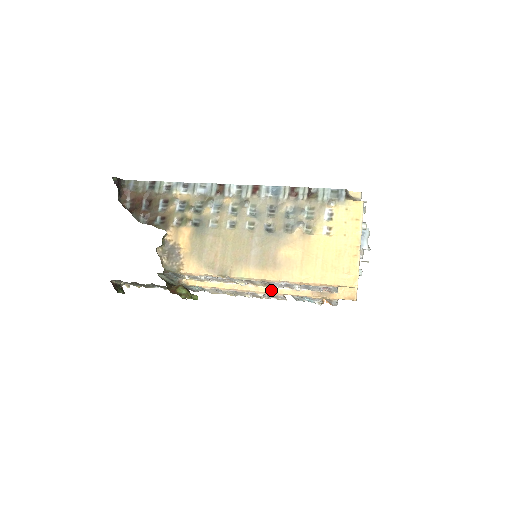
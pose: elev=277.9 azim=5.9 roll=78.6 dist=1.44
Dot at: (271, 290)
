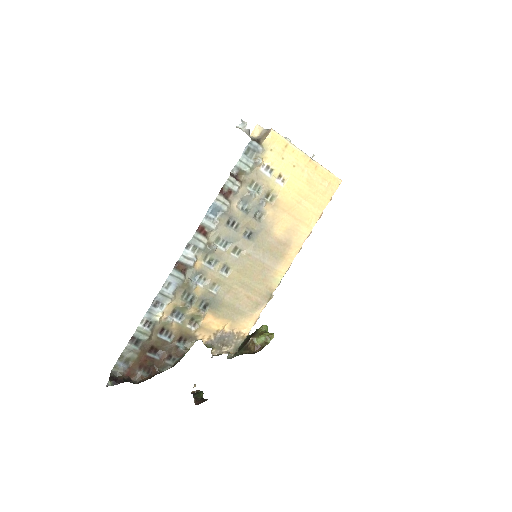
Dot at: occluded
